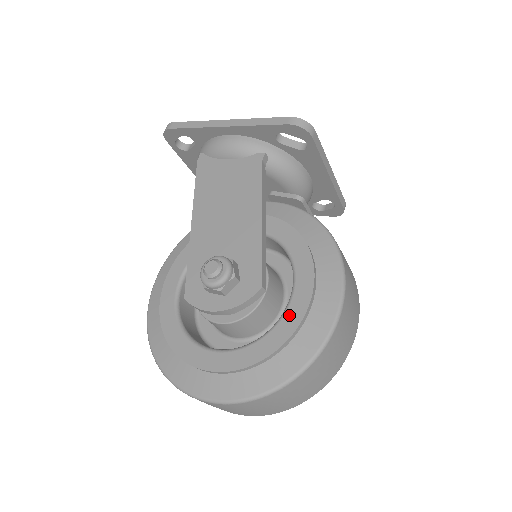
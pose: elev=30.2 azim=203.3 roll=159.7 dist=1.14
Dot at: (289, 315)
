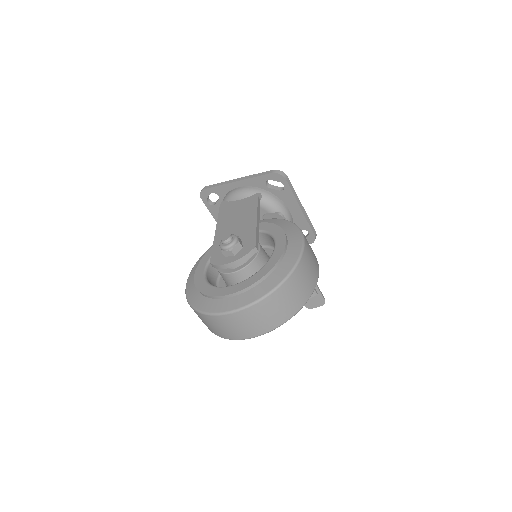
Dot at: (271, 260)
